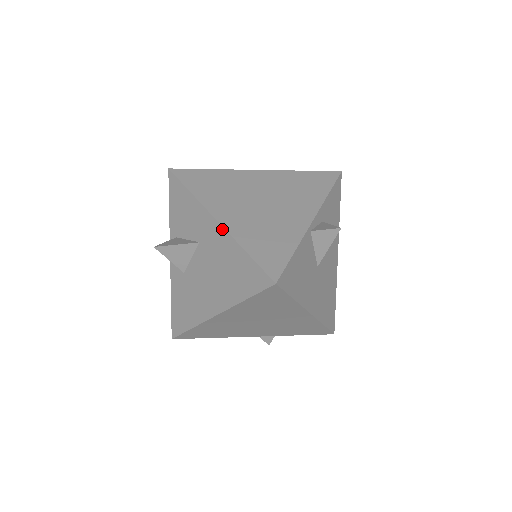
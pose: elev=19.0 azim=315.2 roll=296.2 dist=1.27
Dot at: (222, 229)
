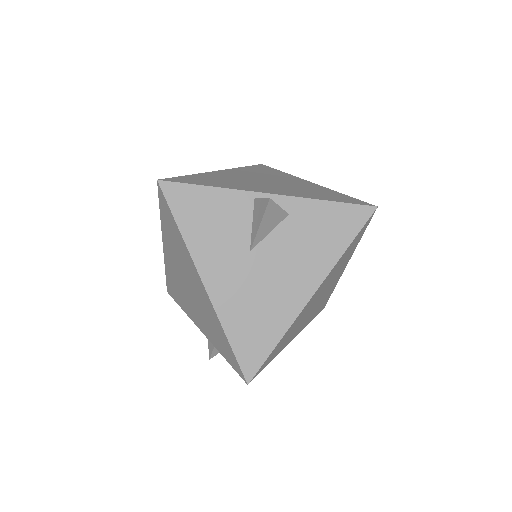
Dot at: occluded
